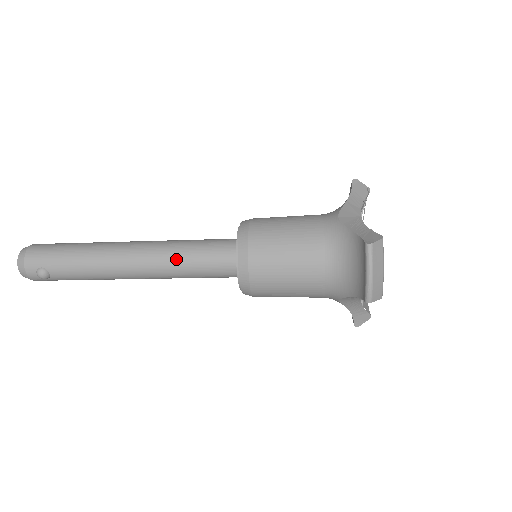
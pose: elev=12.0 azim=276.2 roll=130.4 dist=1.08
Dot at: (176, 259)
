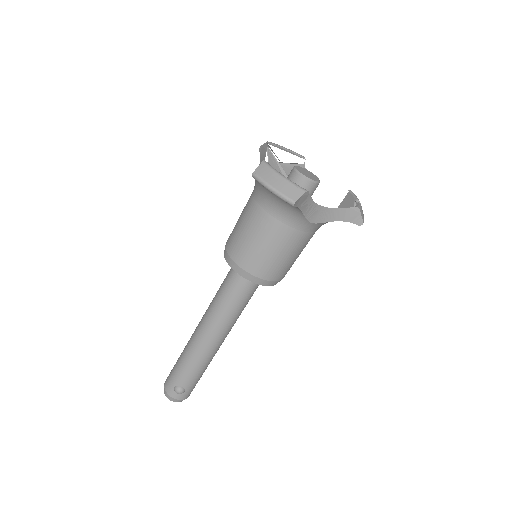
Dot at: (217, 307)
